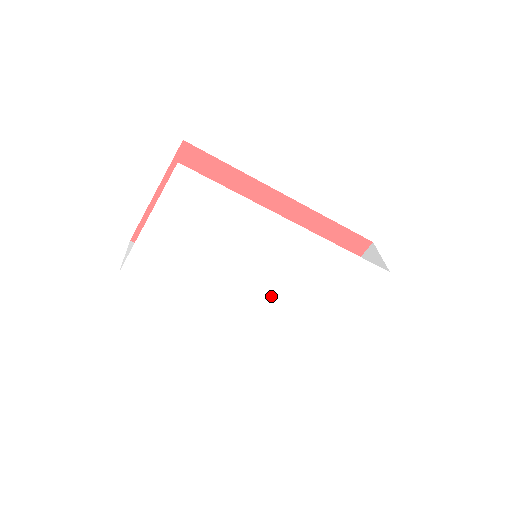
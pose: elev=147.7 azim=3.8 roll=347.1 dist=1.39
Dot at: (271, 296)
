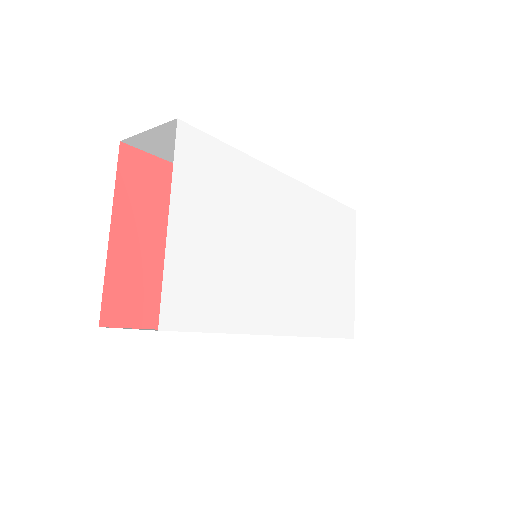
Dot at: (304, 282)
